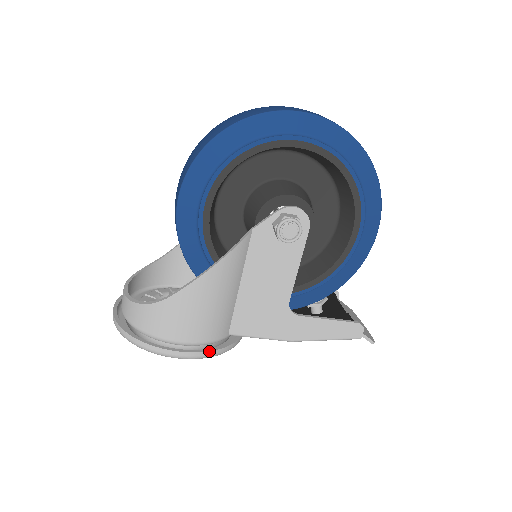
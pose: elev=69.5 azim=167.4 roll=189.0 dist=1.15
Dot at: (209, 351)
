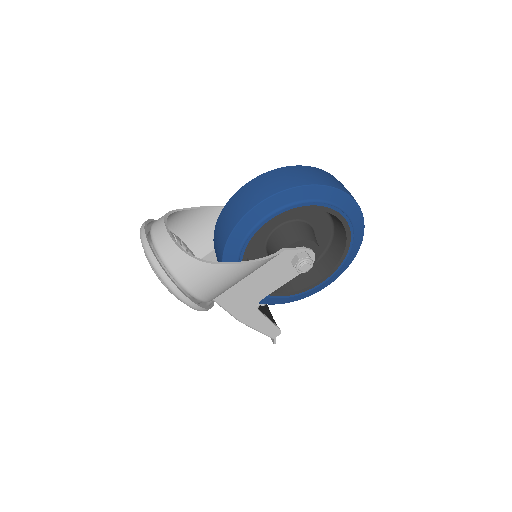
Dot at: (204, 308)
